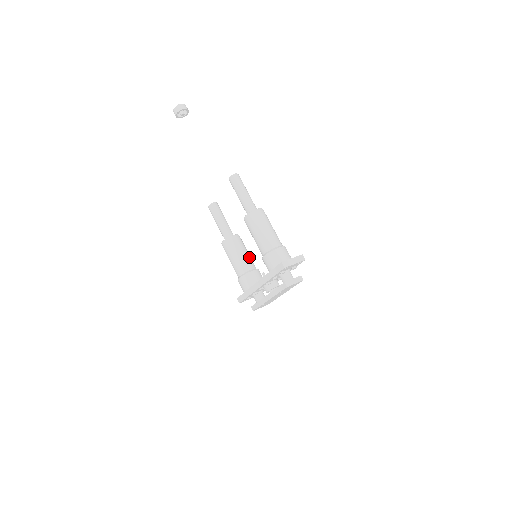
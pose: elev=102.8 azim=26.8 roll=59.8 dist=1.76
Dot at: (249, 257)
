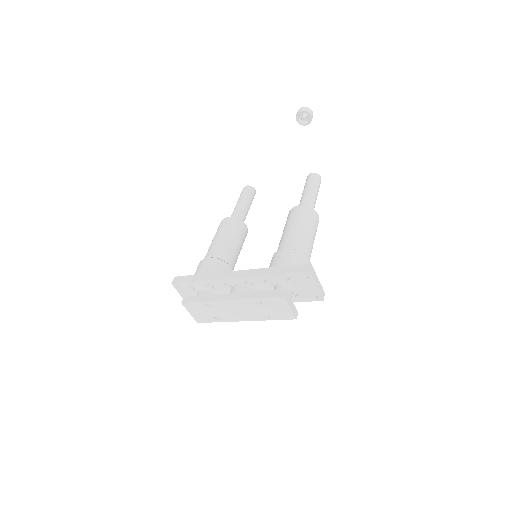
Dot at: occluded
